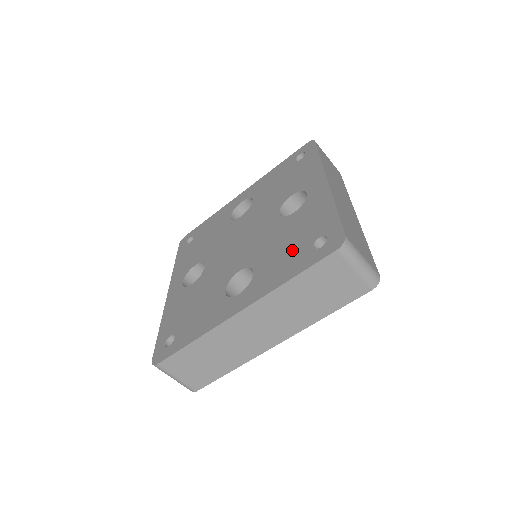
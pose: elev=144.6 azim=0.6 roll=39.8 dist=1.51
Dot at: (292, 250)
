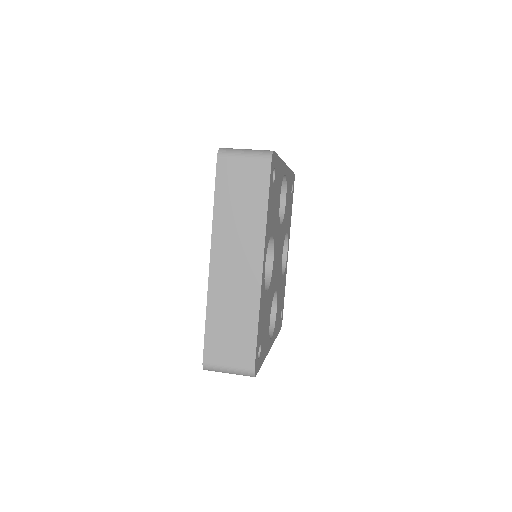
Dot at: occluded
